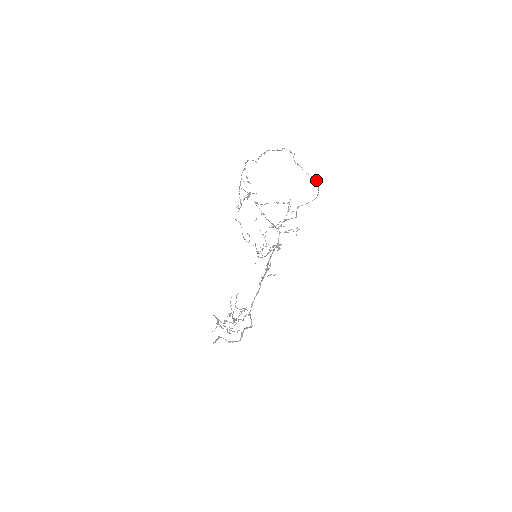
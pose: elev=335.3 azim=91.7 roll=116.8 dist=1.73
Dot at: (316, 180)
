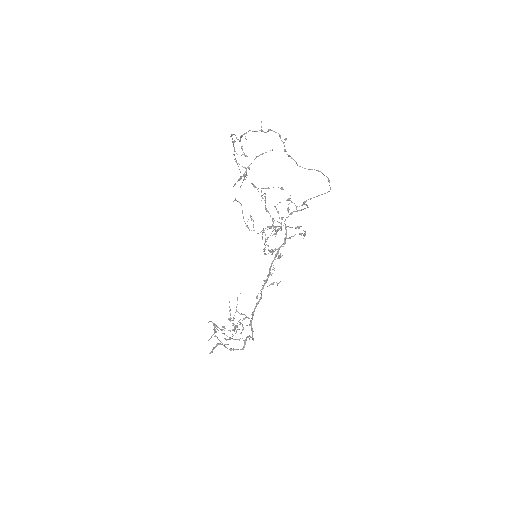
Dot at: (323, 174)
